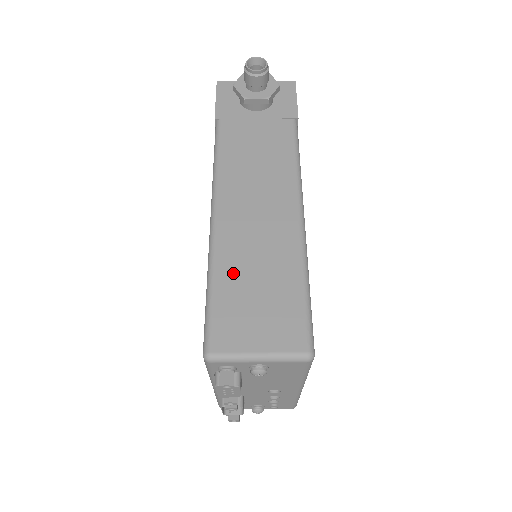
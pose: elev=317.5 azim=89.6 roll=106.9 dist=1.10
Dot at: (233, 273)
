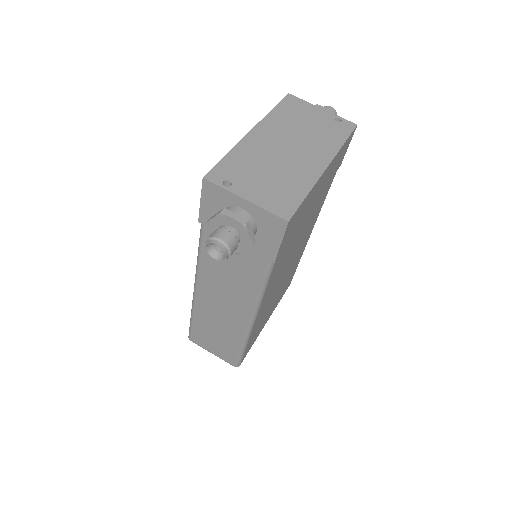
Dot at: (203, 323)
